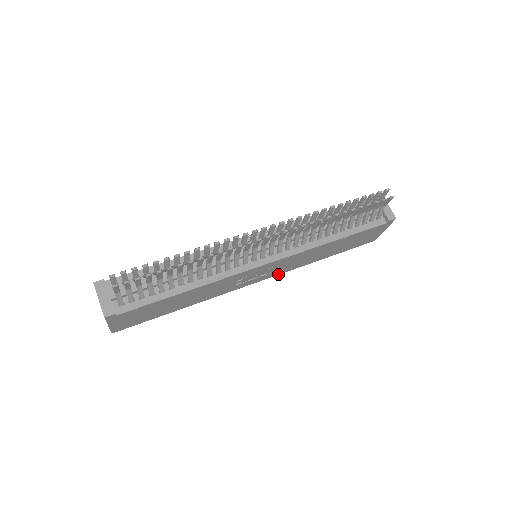
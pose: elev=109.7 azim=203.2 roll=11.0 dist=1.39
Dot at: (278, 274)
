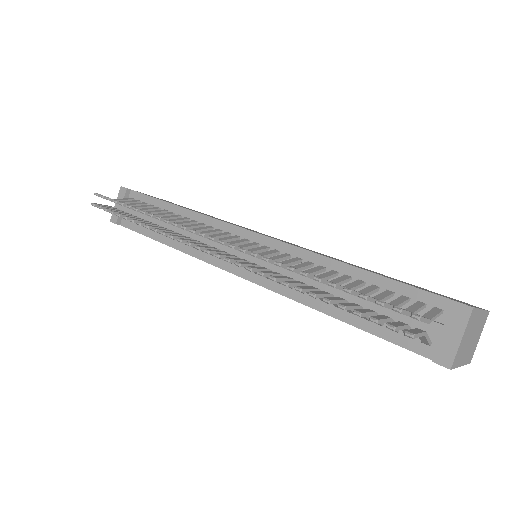
Dot at: occluded
